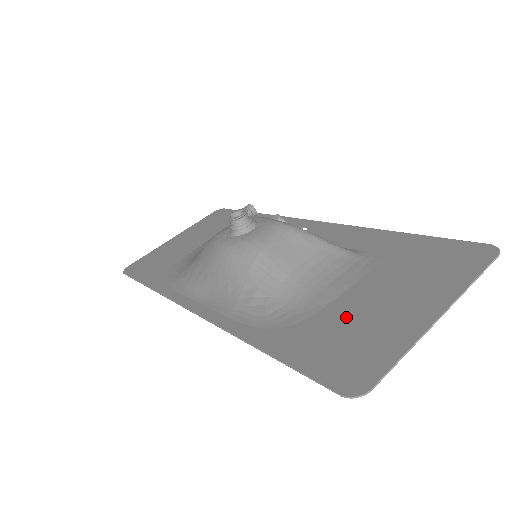
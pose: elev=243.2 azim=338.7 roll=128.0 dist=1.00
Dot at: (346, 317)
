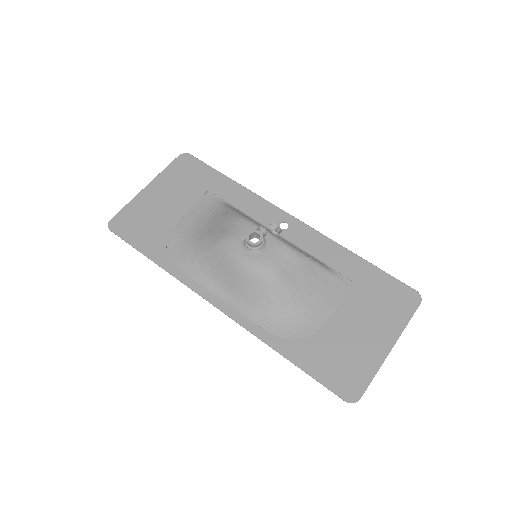
Dot at: (338, 339)
